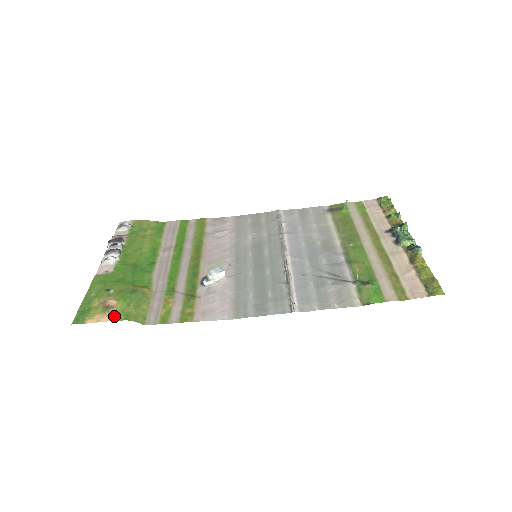
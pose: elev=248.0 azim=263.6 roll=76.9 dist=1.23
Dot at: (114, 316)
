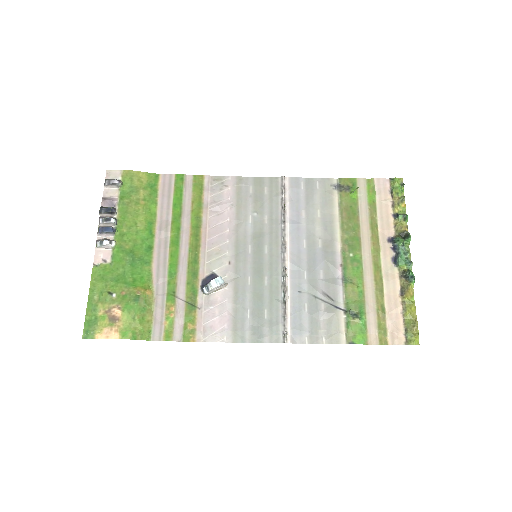
Dot at: (122, 333)
